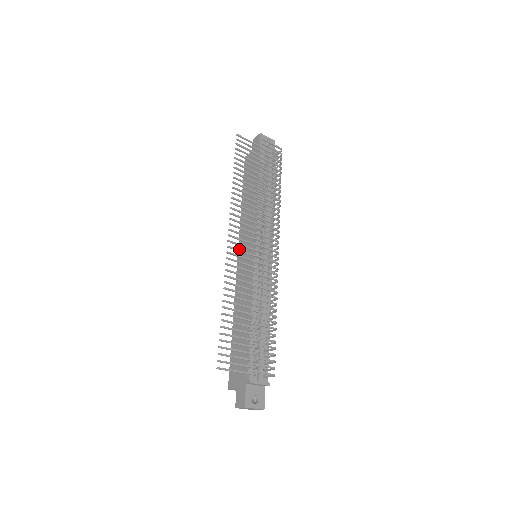
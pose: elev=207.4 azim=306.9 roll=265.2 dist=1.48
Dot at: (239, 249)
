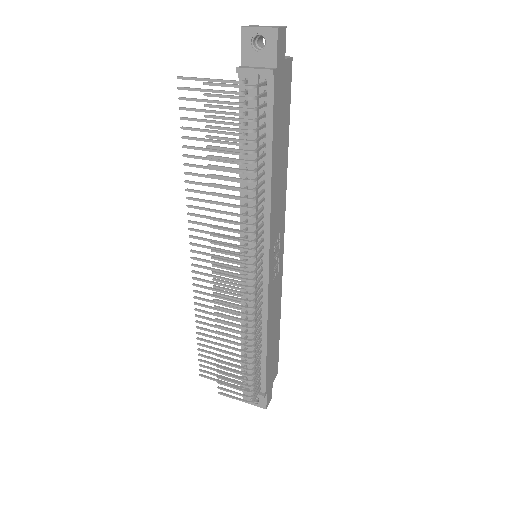
Dot at: occluded
